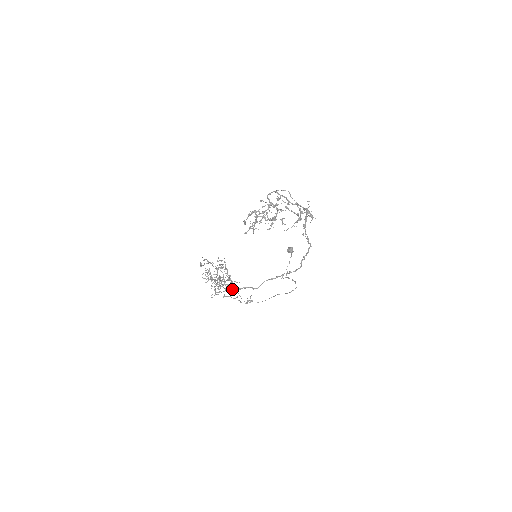
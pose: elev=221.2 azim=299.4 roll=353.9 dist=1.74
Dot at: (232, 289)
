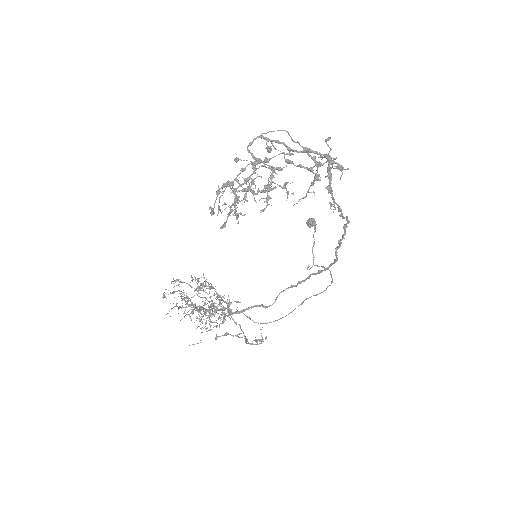
Dot at: (232, 313)
